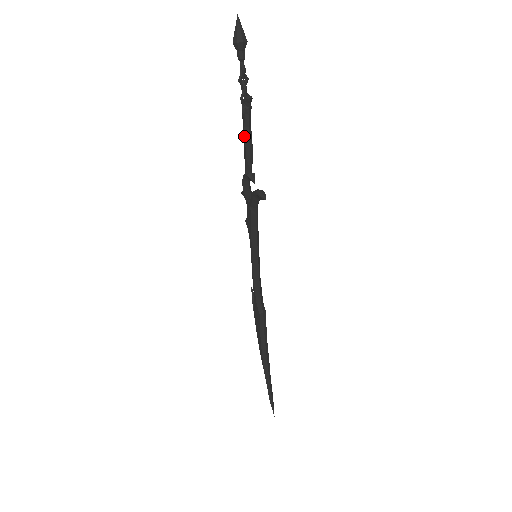
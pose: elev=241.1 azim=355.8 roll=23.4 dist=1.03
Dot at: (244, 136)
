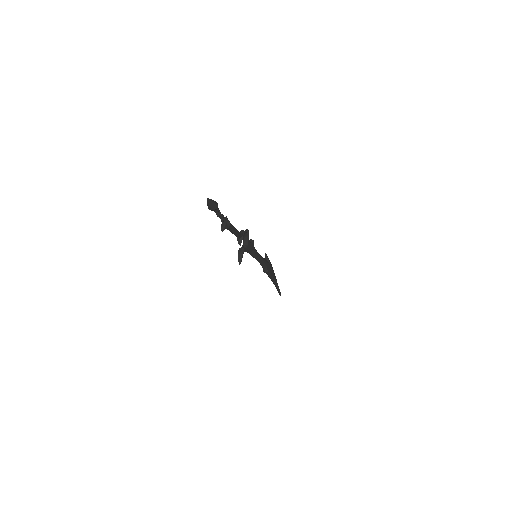
Dot at: (229, 230)
